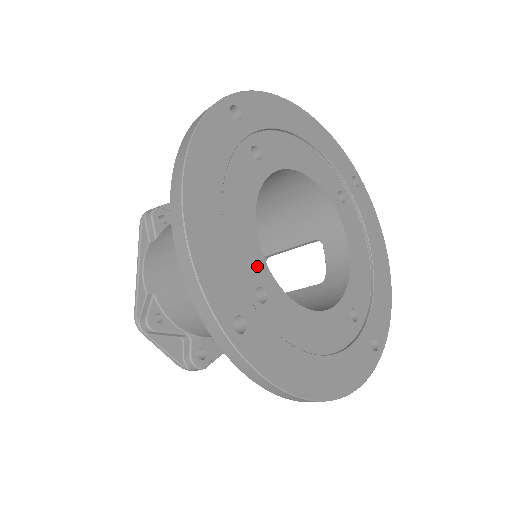
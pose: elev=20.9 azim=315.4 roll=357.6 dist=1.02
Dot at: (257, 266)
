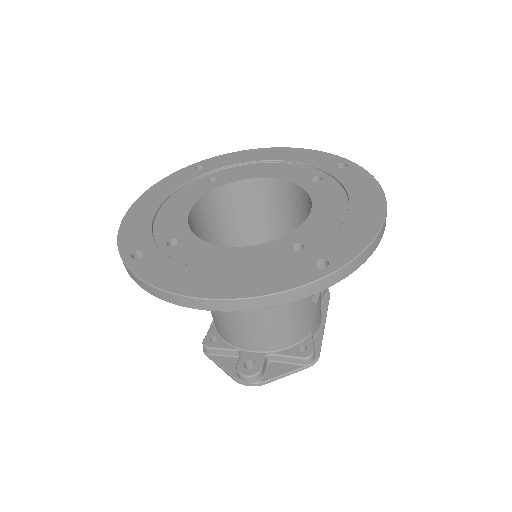
Dot at: (178, 229)
